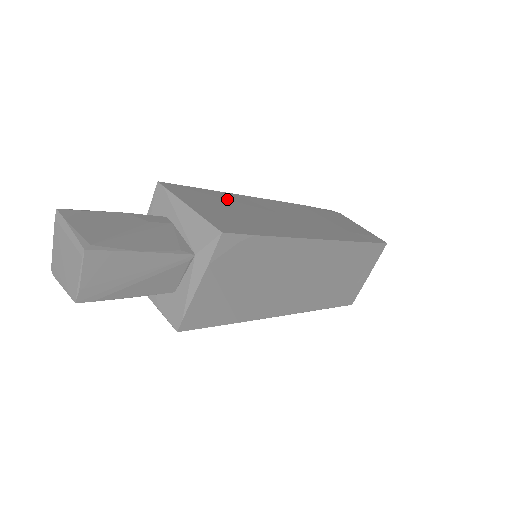
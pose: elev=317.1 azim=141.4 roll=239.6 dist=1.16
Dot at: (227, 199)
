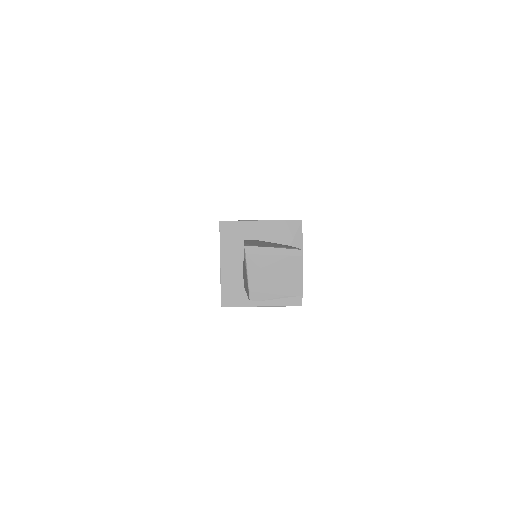
Dot at: occluded
